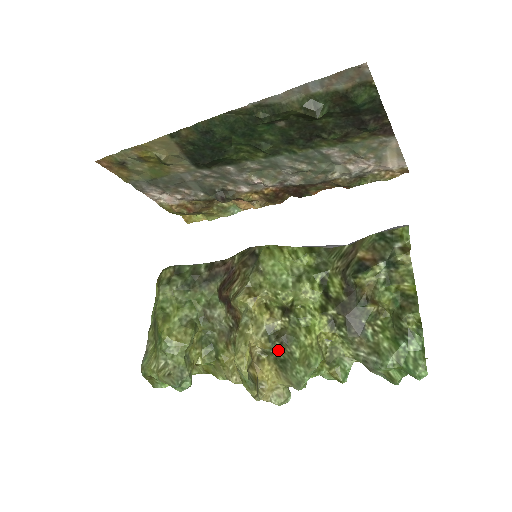
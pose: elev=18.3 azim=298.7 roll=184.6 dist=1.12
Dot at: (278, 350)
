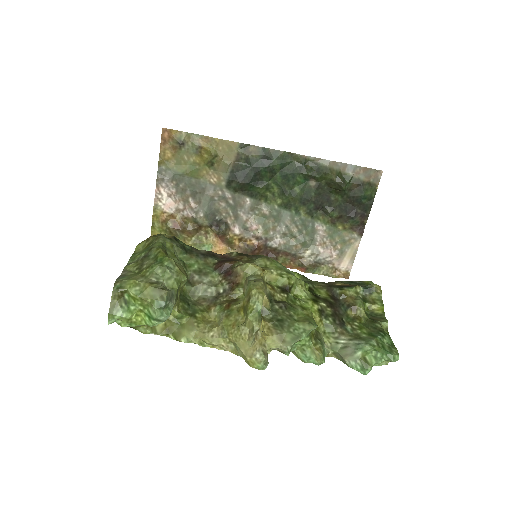
Dot at: (277, 311)
